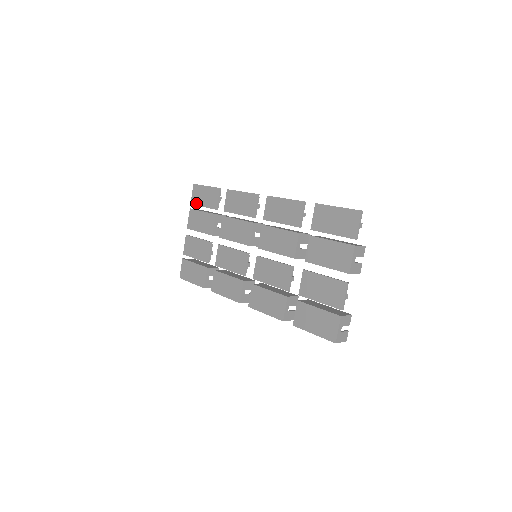
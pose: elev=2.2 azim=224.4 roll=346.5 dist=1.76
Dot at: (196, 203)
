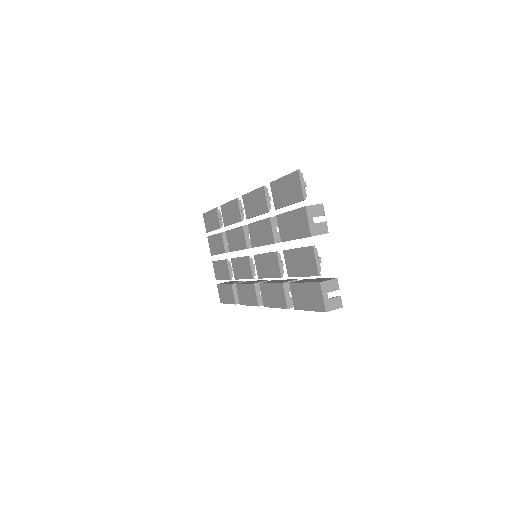
Dot at: (209, 230)
